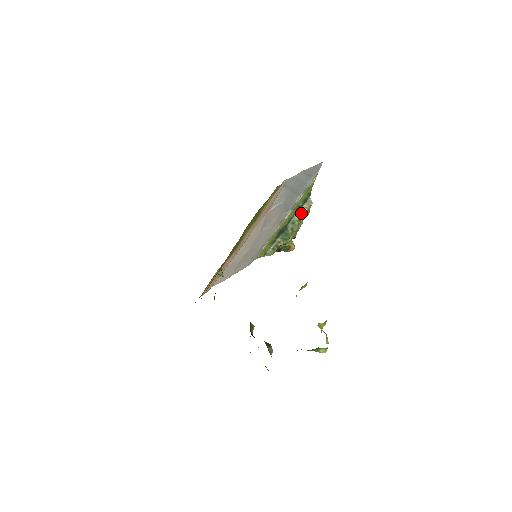
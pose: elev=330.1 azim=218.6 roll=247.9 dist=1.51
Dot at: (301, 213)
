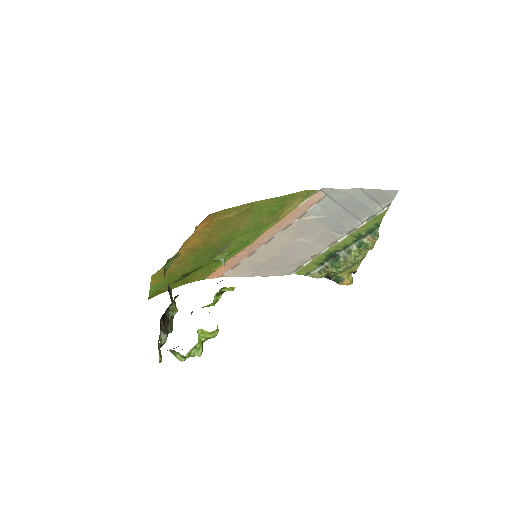
Dot at: (362, 244)
